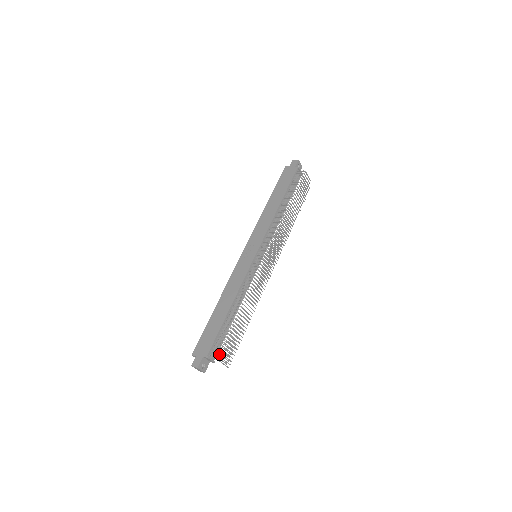
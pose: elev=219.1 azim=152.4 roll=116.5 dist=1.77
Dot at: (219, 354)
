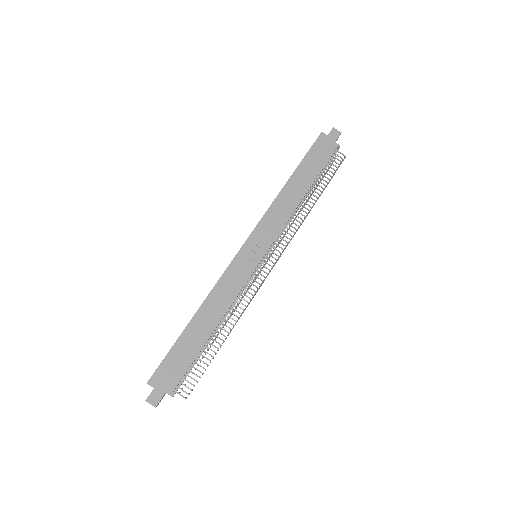
Dot at: (188, 394)
